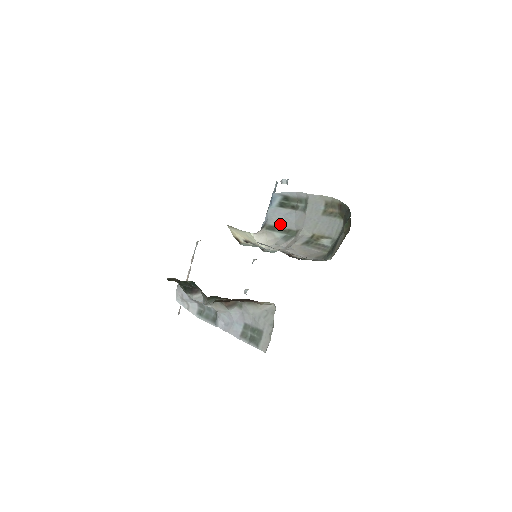
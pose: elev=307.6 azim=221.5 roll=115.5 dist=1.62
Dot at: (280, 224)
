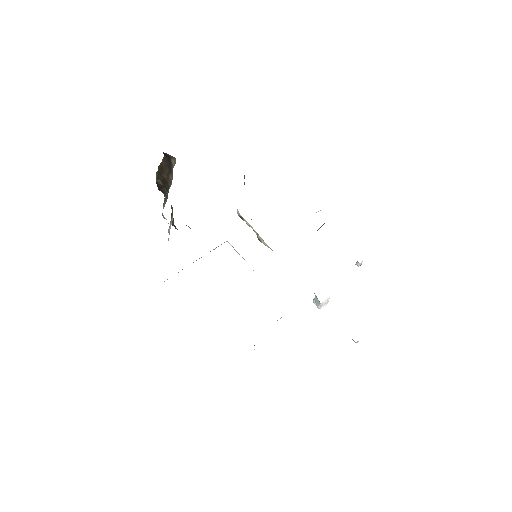
Dot at: occluded
